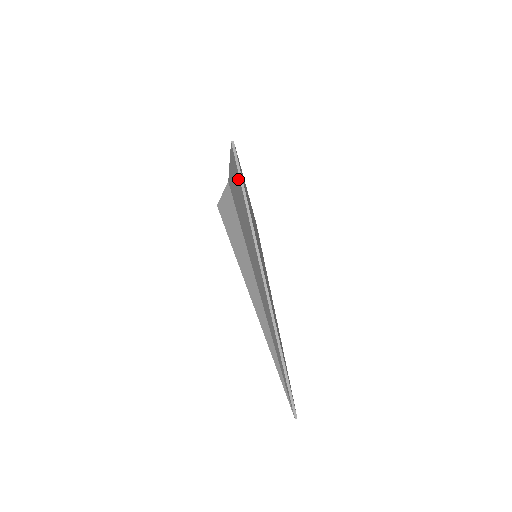
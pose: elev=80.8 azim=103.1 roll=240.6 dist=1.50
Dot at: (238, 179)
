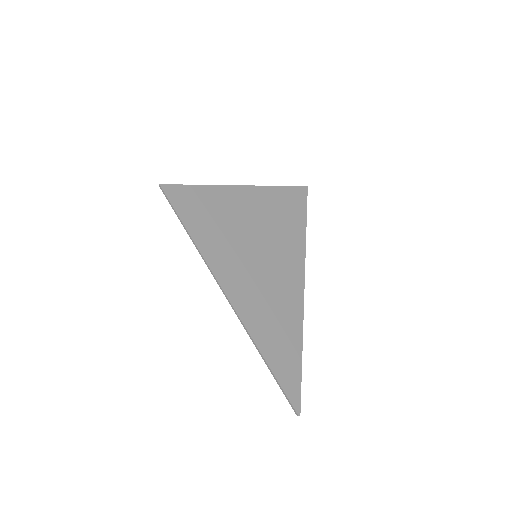
Dot at: (181, 213)
